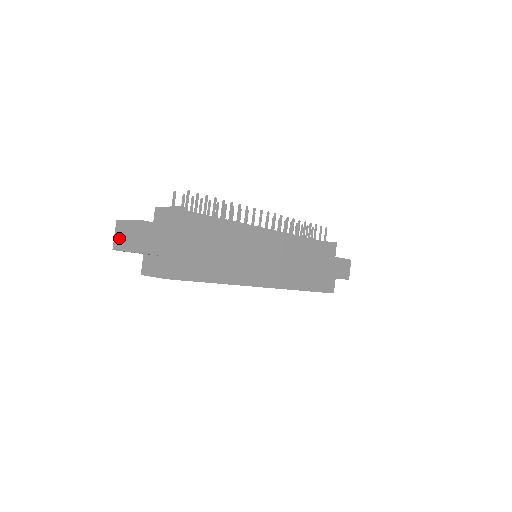
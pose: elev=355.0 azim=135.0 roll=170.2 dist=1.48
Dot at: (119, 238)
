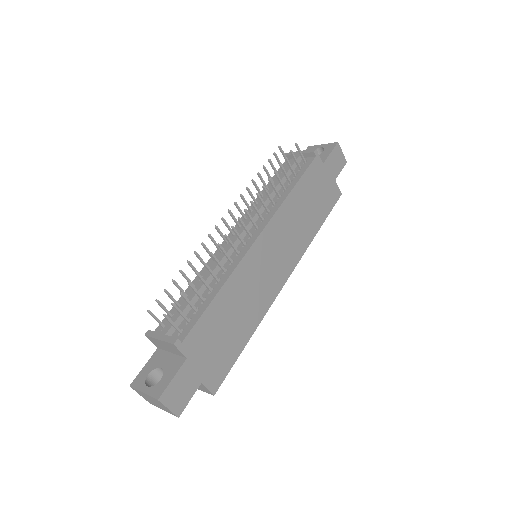
Dot at: (148, 400)
